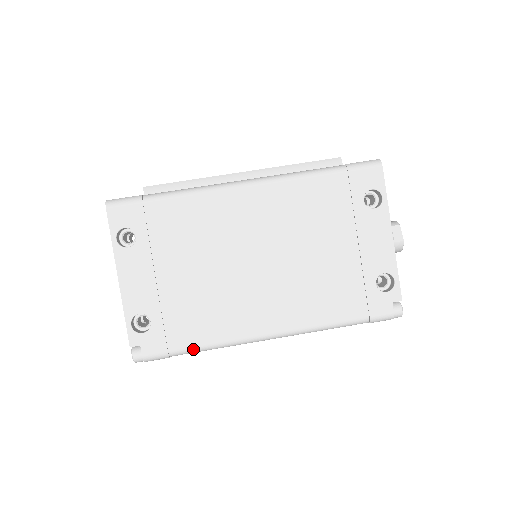
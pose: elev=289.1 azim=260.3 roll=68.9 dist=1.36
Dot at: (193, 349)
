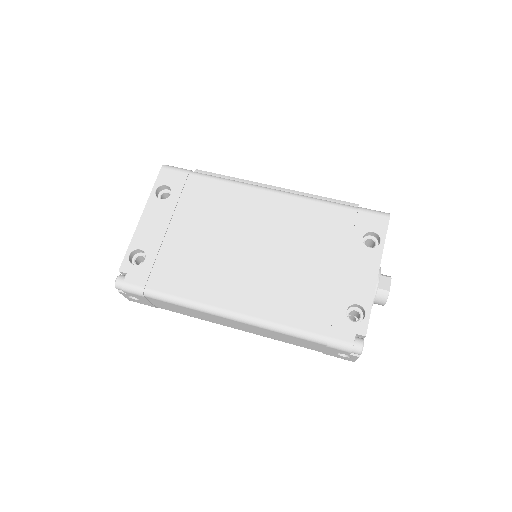
Dot at: (165, 296)
